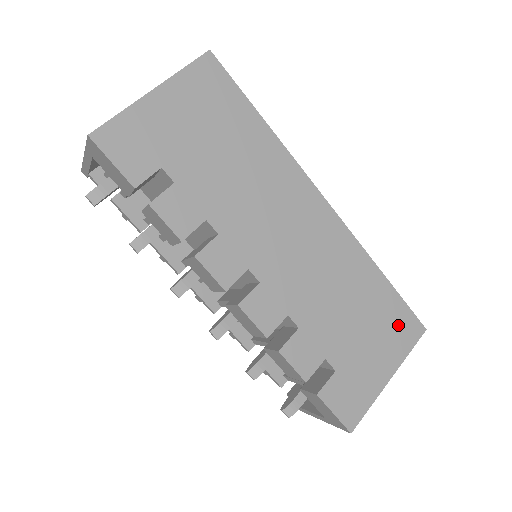
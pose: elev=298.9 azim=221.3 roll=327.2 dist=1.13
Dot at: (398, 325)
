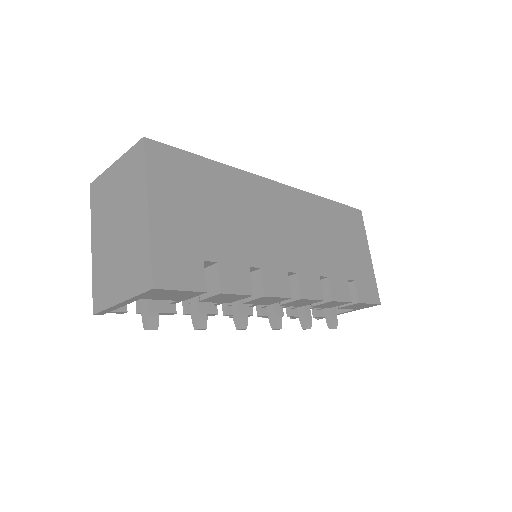
Dot at: (352, 222)
